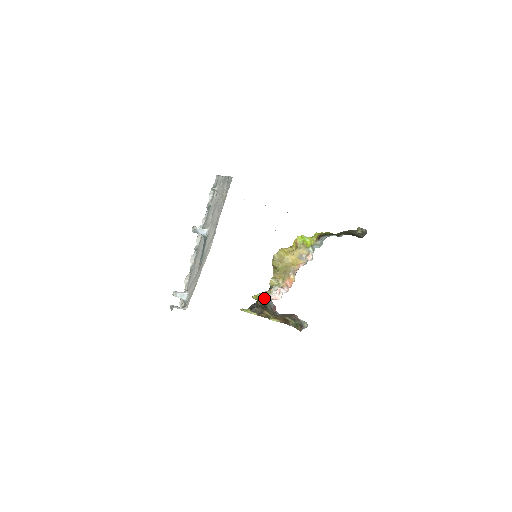
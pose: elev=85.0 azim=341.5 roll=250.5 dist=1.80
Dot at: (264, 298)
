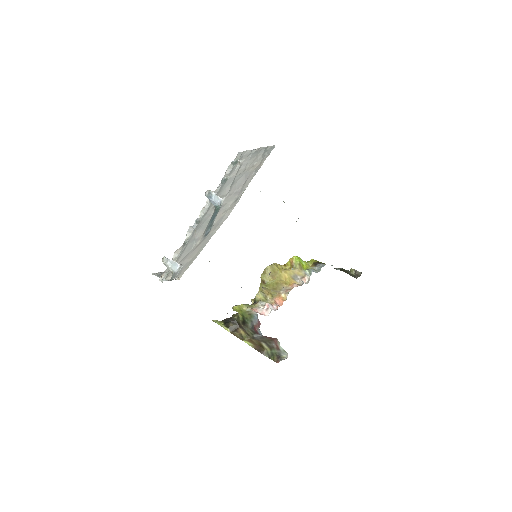
Dot at: (249, 310)
